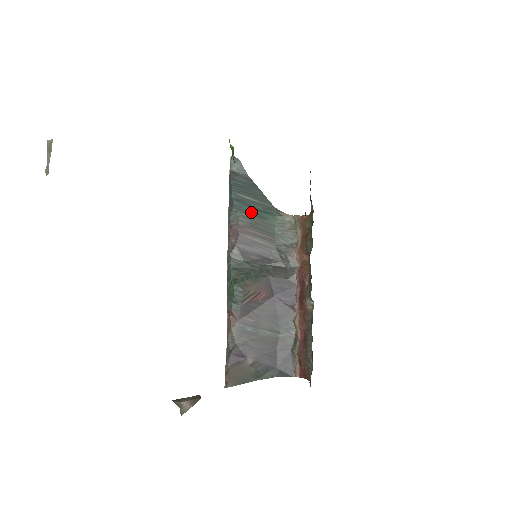
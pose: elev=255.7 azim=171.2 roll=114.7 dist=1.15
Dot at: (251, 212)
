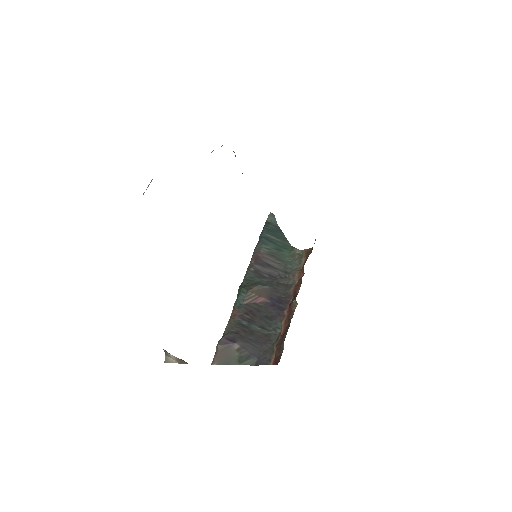
Dot at: (272, 246)
